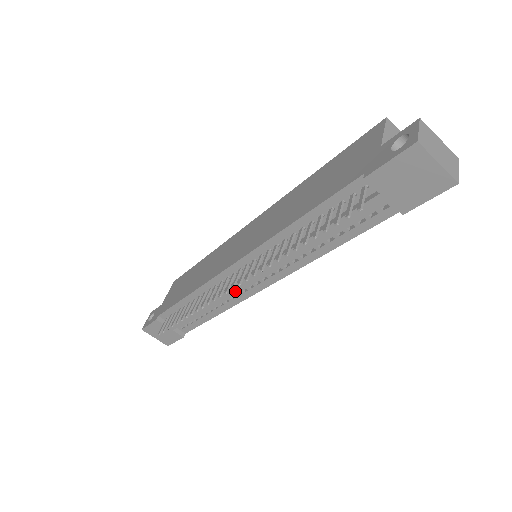
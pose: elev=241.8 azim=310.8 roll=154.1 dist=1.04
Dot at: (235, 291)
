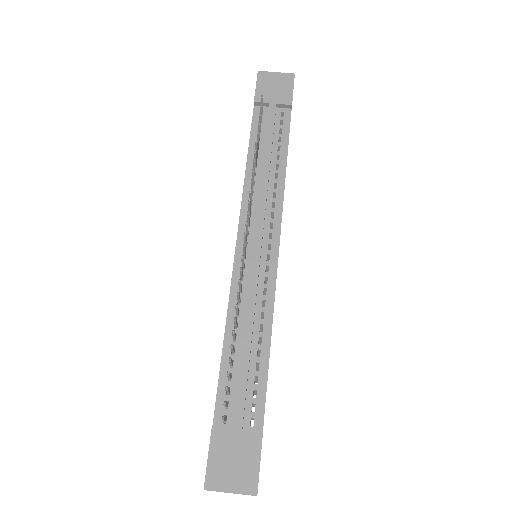
Dot at: (257, 269)
